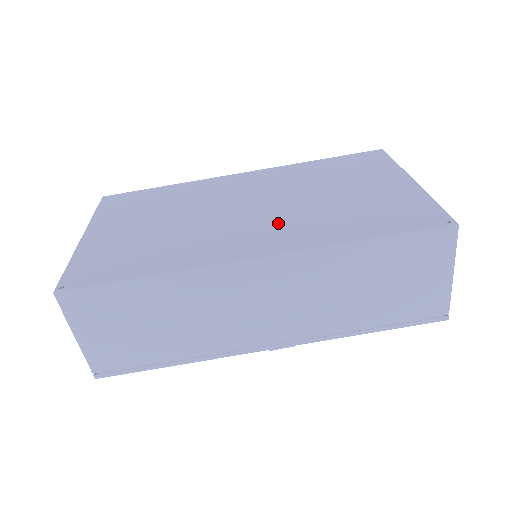
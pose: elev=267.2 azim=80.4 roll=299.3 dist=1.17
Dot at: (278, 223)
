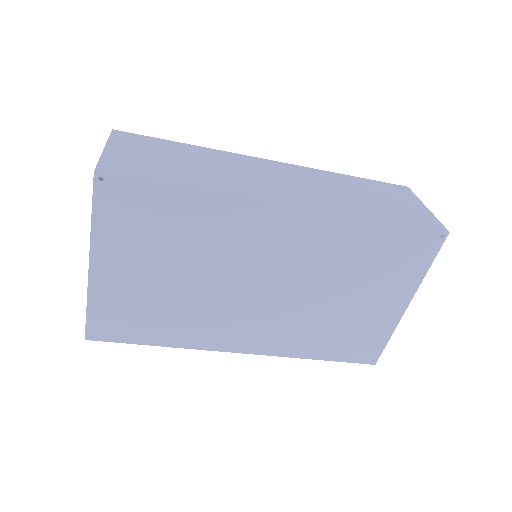
Dot at: (276, 322)
